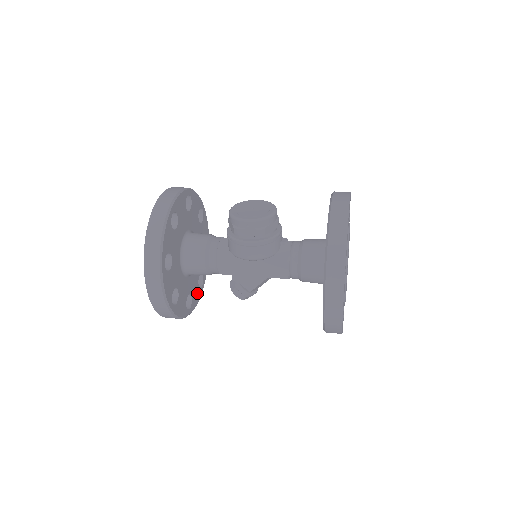
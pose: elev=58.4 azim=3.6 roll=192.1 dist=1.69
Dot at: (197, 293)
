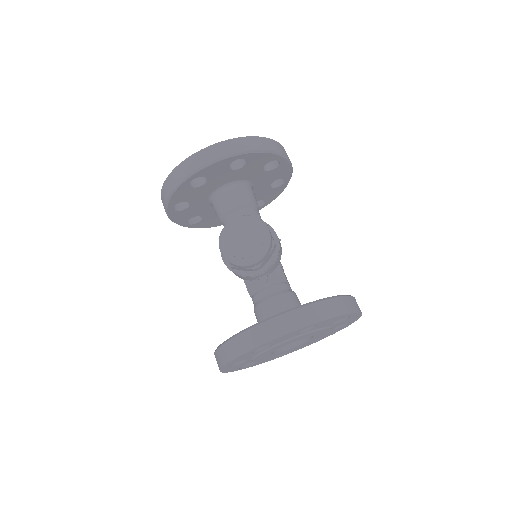
Dot at: occluded
